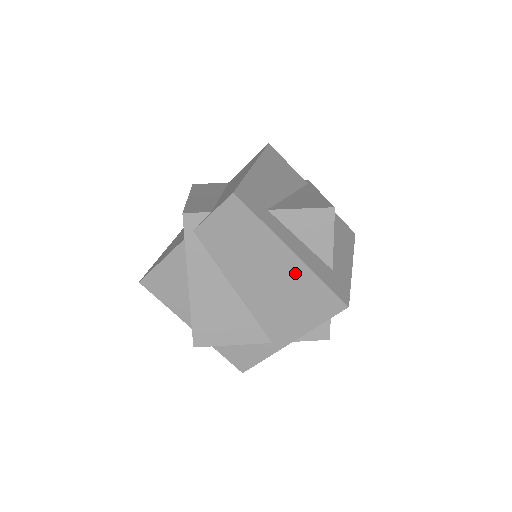
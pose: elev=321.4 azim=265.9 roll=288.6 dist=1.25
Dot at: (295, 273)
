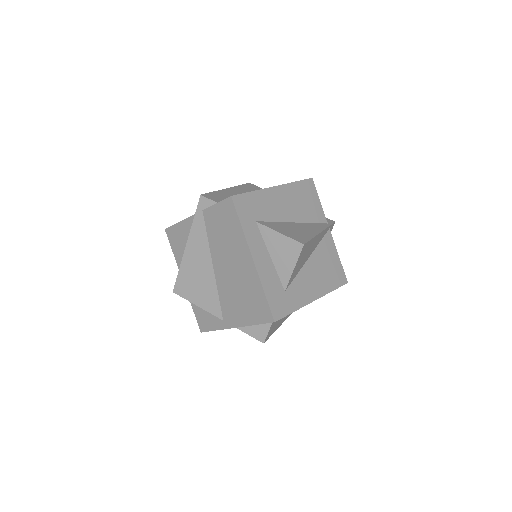
Dot at: (250, 276)
